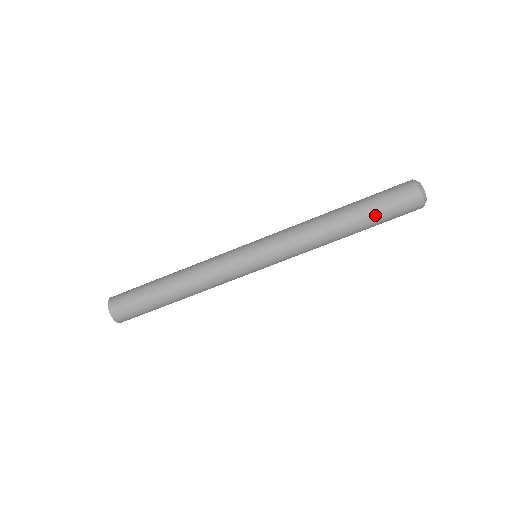
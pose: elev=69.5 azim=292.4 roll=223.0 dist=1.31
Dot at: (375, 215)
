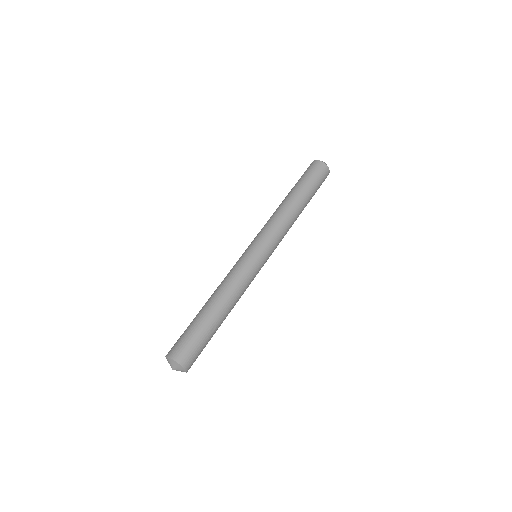
Dot at: (309, 186)
